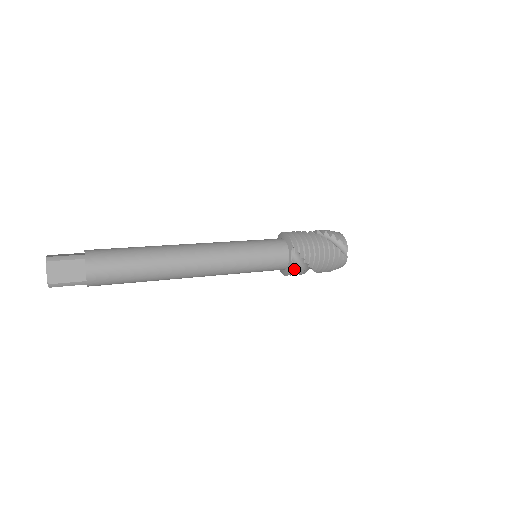
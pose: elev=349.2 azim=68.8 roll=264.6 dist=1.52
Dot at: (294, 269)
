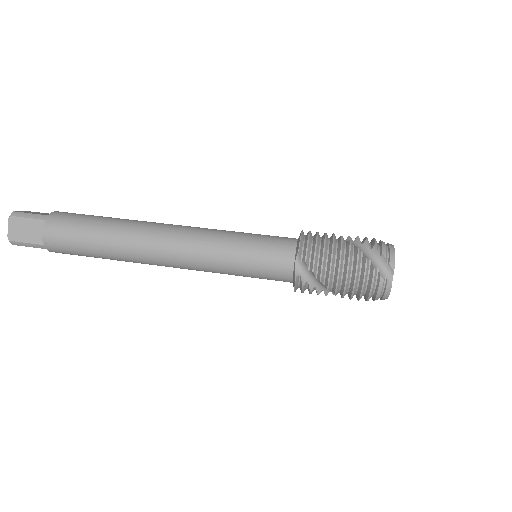
Dot at: (300, 284)
